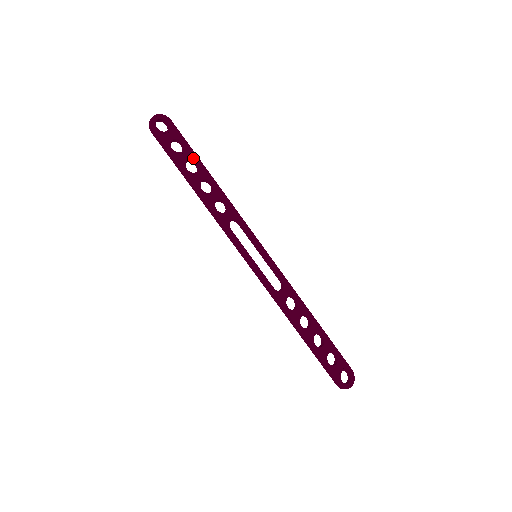
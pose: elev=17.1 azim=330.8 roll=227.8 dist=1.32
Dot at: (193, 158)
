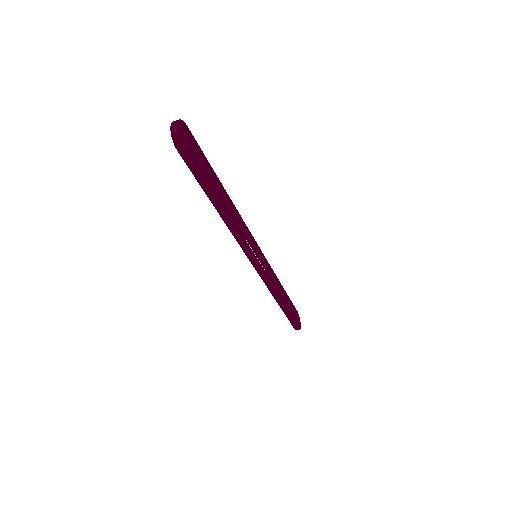
Dot at: (211, 171)
